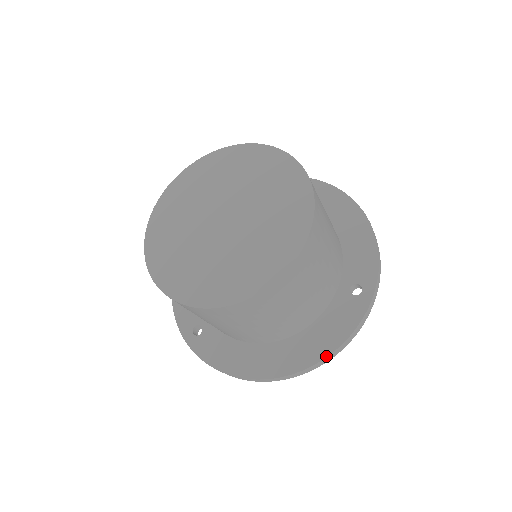
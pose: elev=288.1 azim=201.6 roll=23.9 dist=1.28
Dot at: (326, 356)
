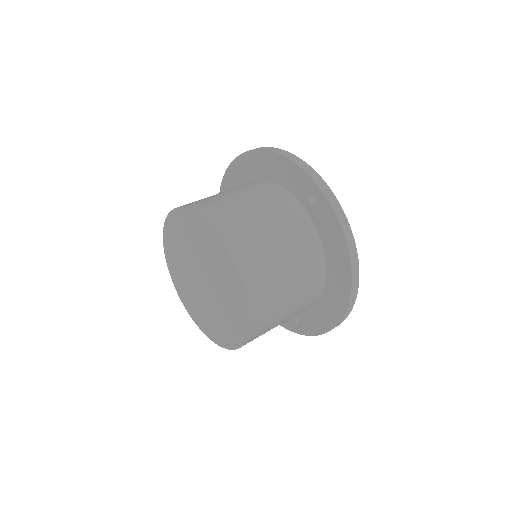
Dot at: (349, 258)
